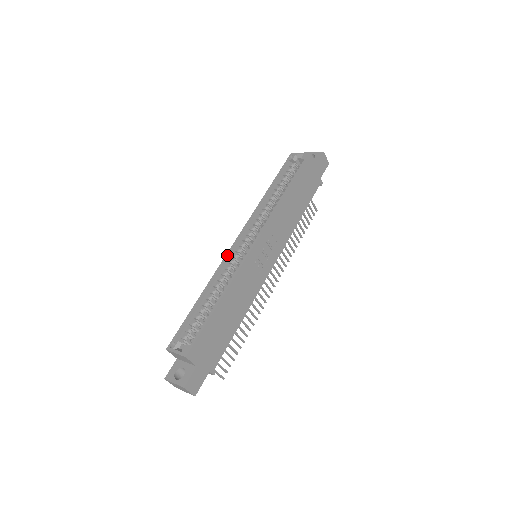
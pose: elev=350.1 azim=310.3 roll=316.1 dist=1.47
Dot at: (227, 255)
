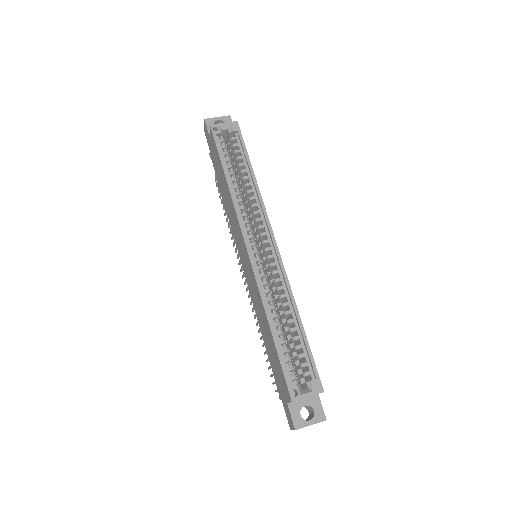
Dot at: (255, 270)
